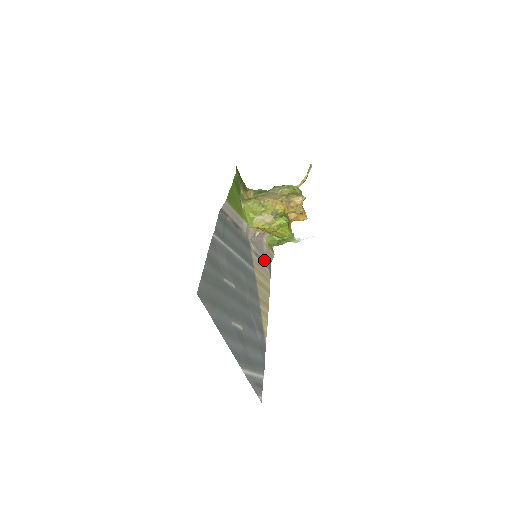
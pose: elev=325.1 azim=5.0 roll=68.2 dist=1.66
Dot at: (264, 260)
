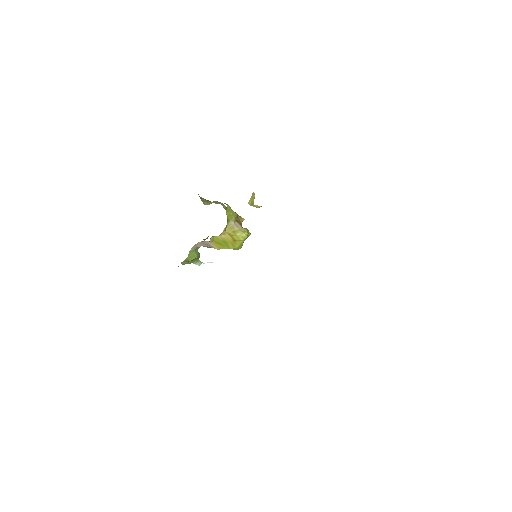
Dot at: occluded
